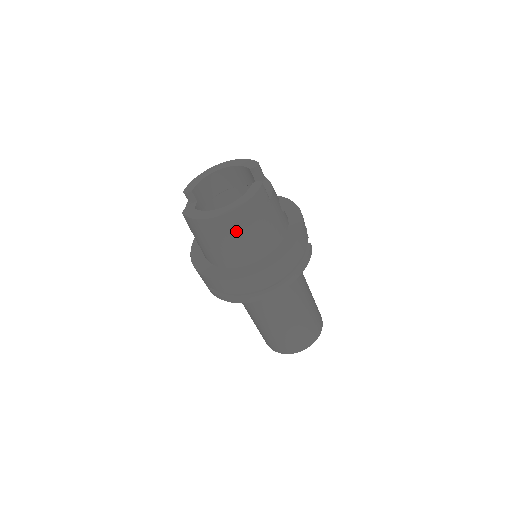
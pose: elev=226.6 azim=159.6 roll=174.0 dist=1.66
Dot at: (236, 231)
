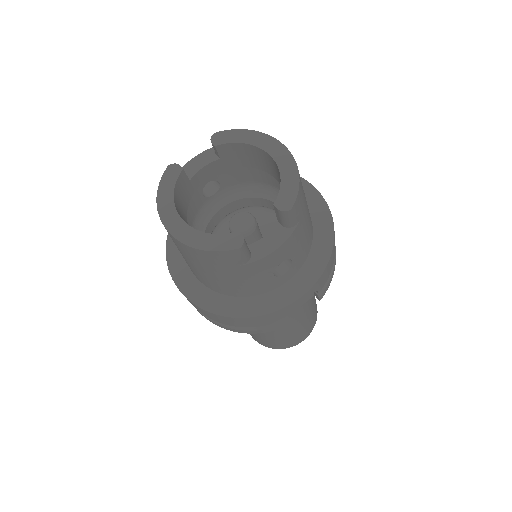
Dot at: (181, 251)
